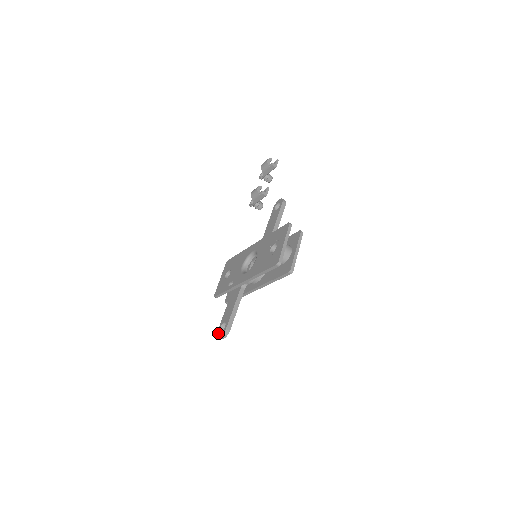
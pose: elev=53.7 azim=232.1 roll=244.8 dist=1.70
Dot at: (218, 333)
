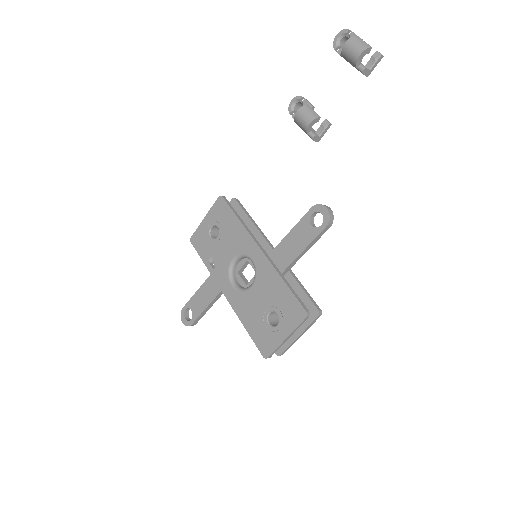
Dot at: (182, 314)
